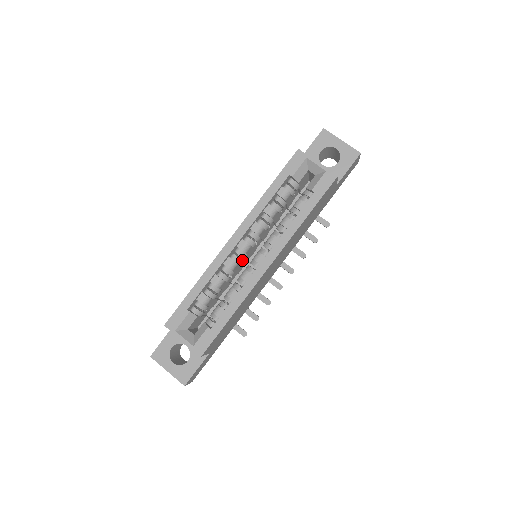
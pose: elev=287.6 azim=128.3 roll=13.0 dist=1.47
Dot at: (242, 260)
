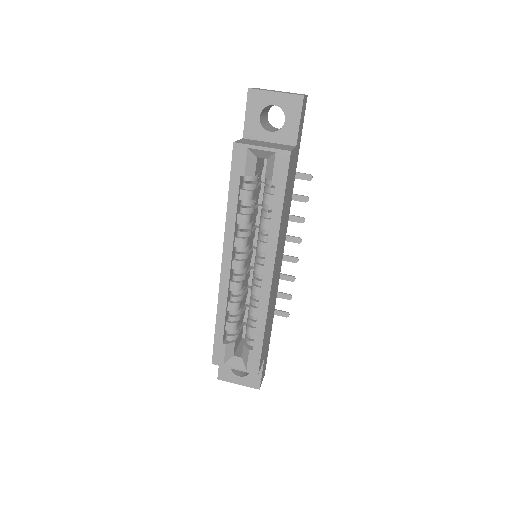
Dot at: (245, 274)
